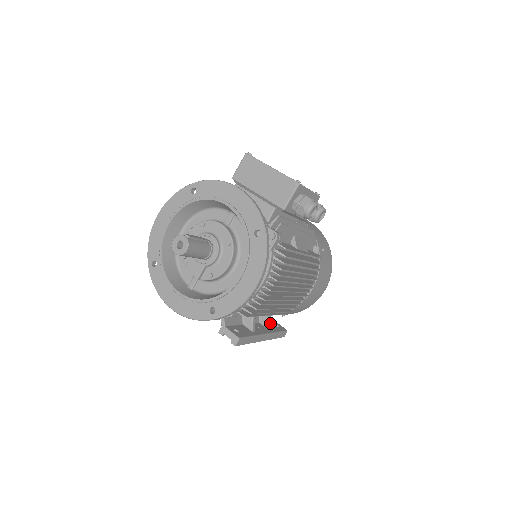
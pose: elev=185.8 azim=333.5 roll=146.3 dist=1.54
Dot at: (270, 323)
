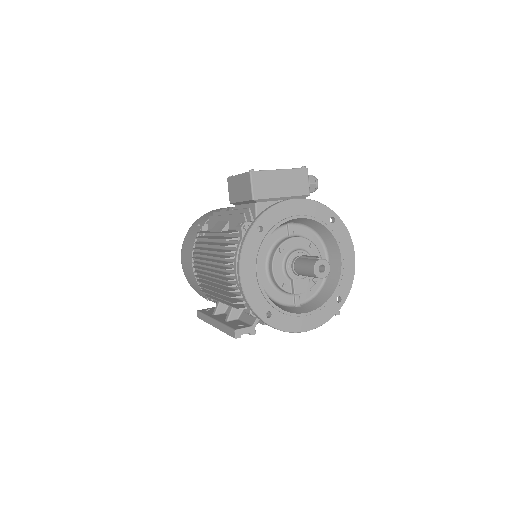
Dot at: occluded
